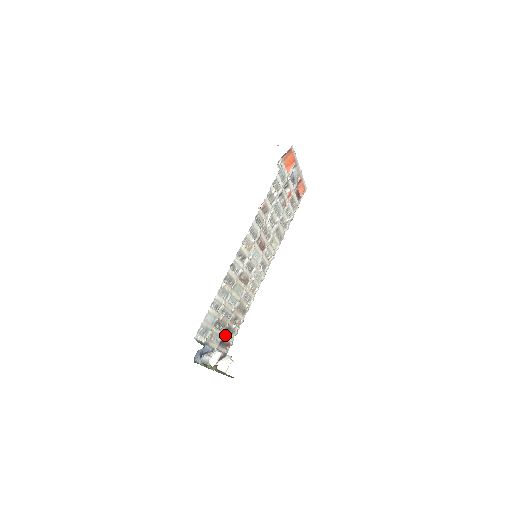
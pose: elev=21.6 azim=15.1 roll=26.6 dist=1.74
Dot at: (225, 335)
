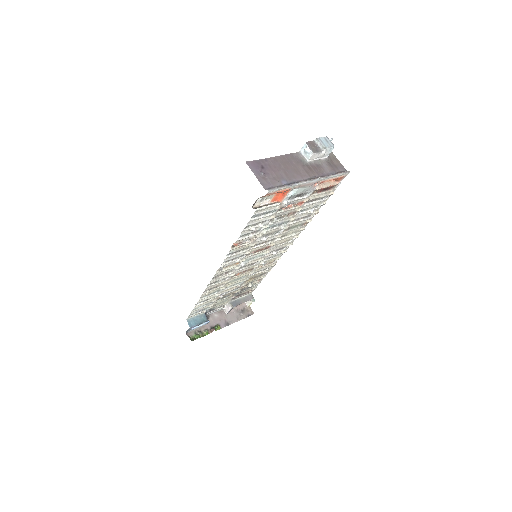
Dot at: (239, 293)
